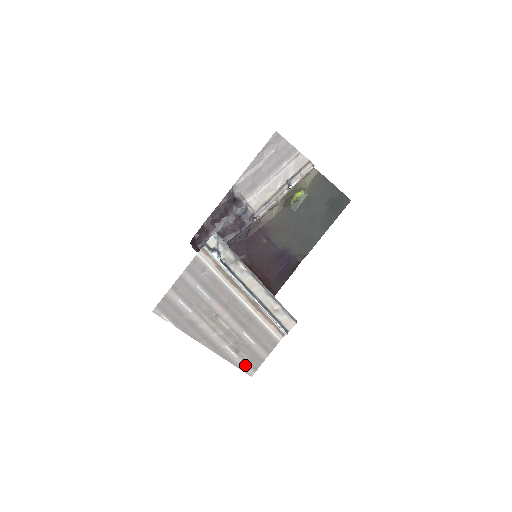
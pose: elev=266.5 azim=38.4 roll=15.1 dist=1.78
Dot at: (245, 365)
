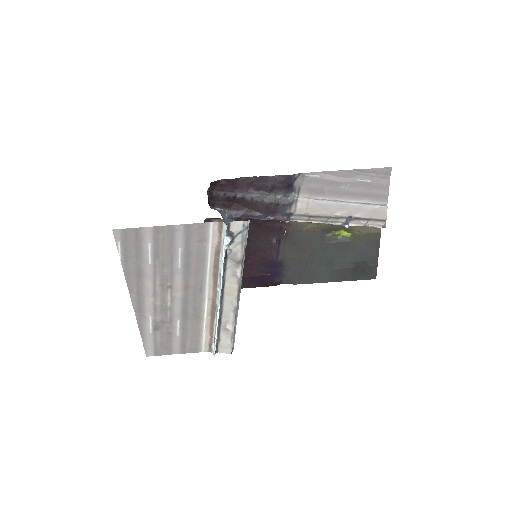
Dot at: (151, 344)
